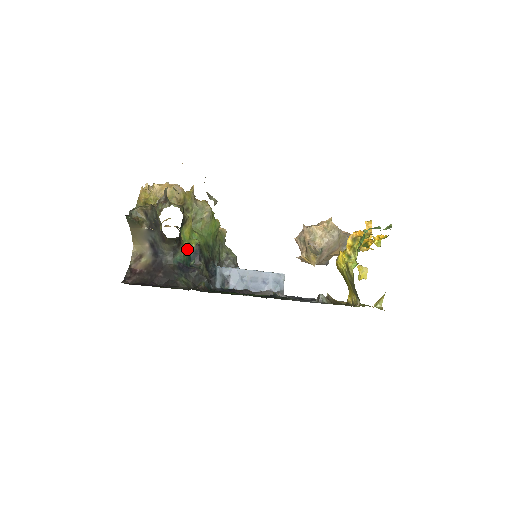
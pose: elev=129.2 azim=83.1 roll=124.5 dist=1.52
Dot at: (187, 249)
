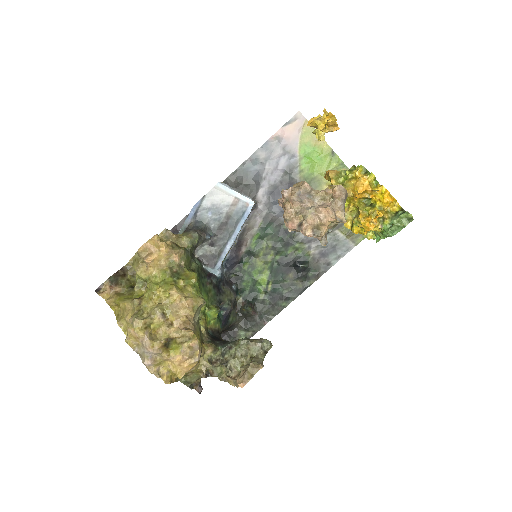
Dot at: (217, 320)
